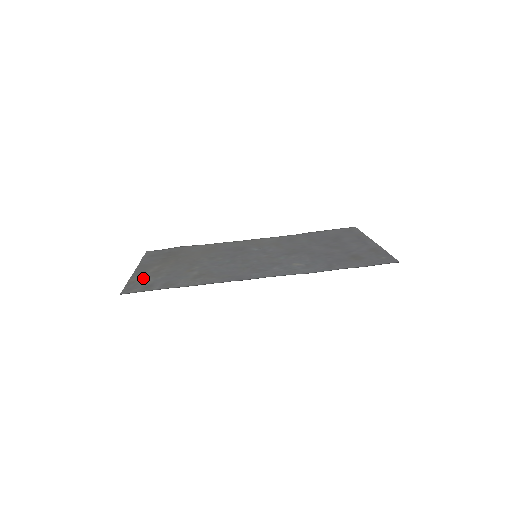
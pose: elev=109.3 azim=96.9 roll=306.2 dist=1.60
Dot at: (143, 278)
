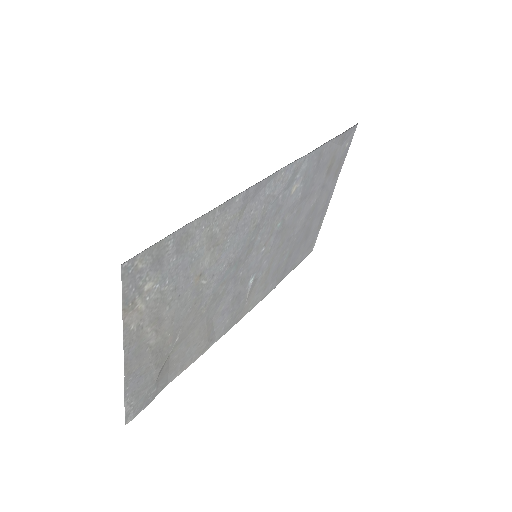
Dot at: (143, 306)
